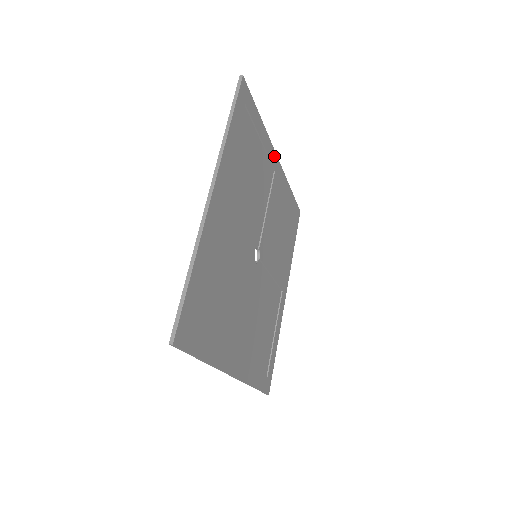
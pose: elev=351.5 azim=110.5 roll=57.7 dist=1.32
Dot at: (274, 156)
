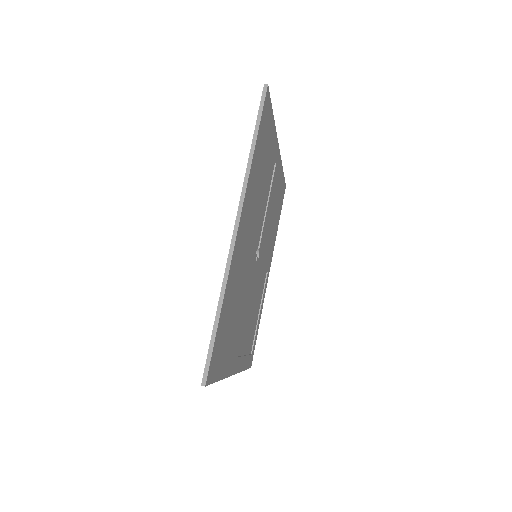
Dot at: (277, 148)
